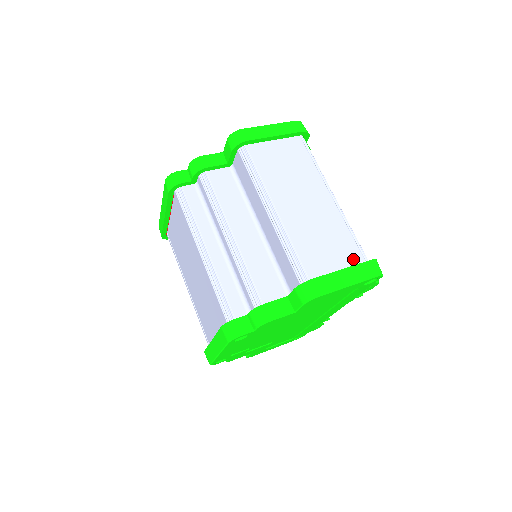
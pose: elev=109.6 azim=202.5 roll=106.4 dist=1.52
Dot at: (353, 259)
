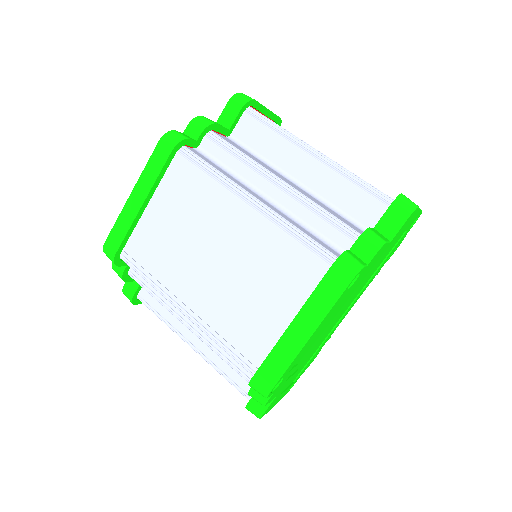
Dot at: occluded
